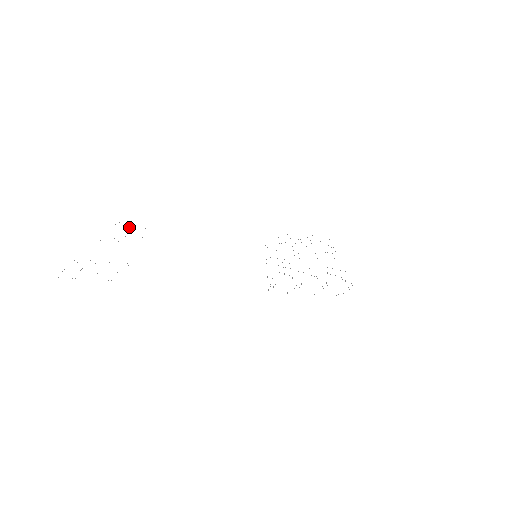
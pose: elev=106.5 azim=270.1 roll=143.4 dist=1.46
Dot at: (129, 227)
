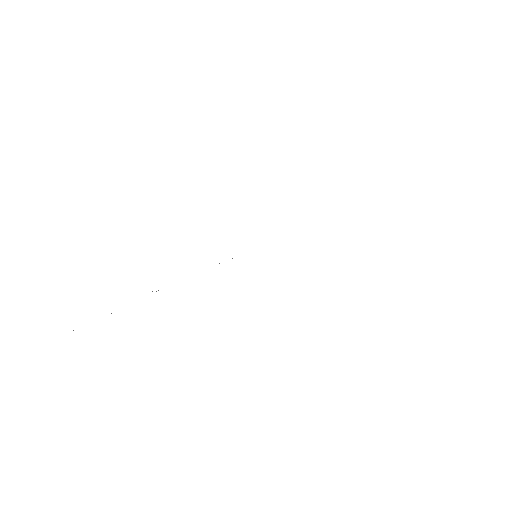
Dot at: occluded
